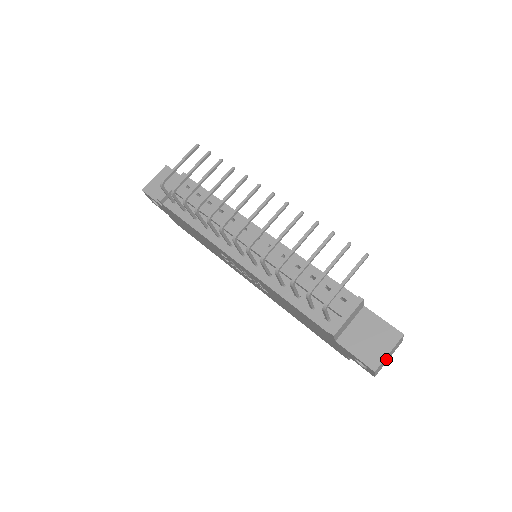
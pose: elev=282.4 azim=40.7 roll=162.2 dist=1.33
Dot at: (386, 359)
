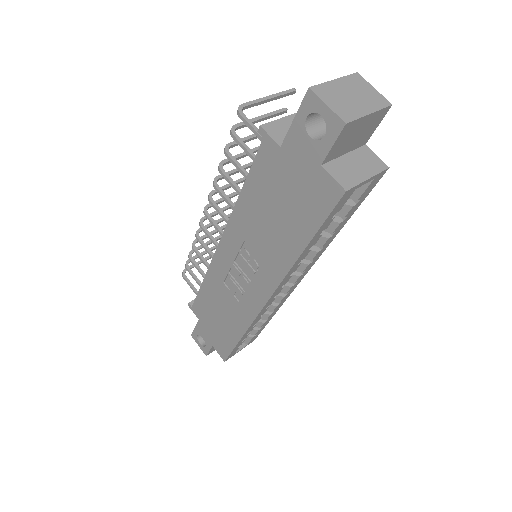
Dot at: (345, 97)
